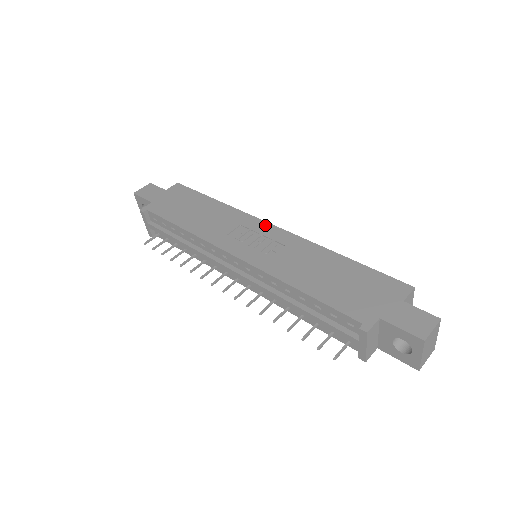
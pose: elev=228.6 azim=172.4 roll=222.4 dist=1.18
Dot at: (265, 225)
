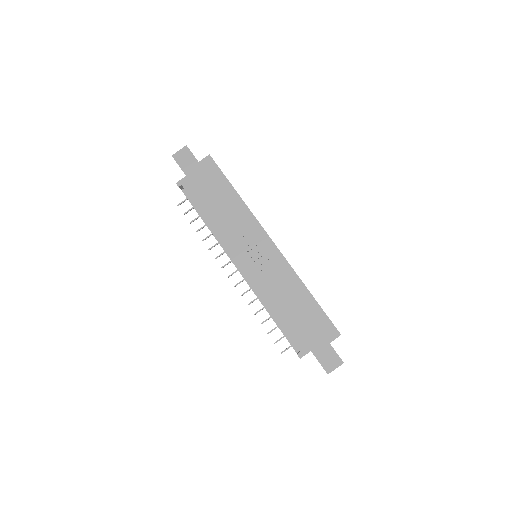
Dot at: (267, 240)
